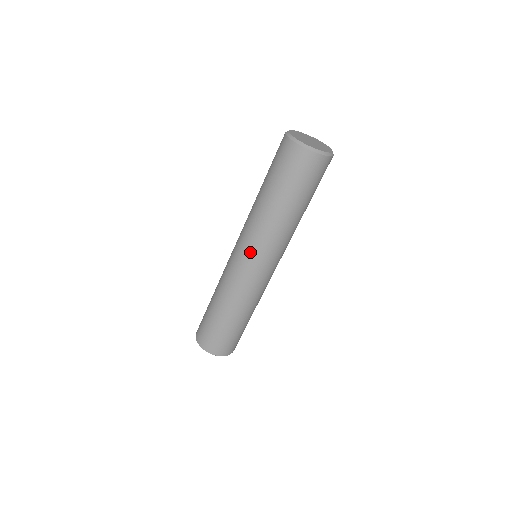
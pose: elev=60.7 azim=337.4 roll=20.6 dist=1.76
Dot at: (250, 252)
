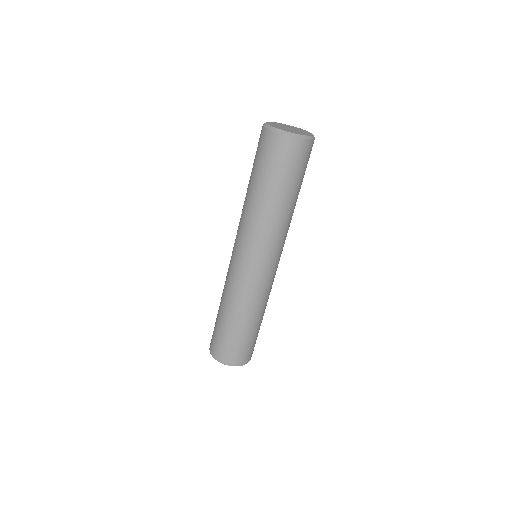
Dot at: (240, 247)
